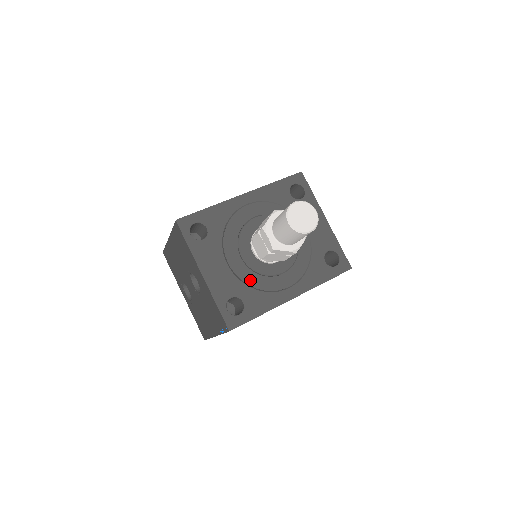
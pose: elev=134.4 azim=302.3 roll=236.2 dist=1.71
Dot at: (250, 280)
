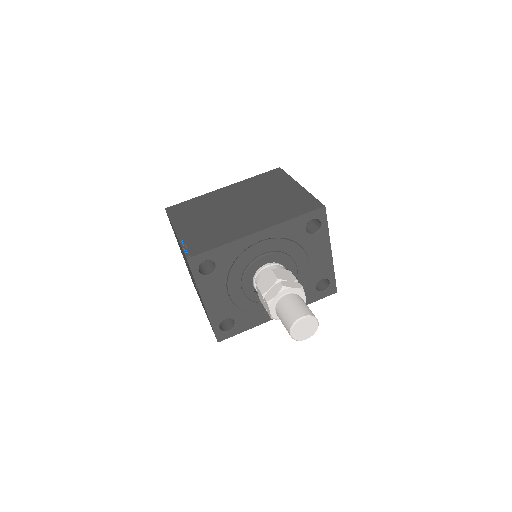
Dot at: (245, 306)
